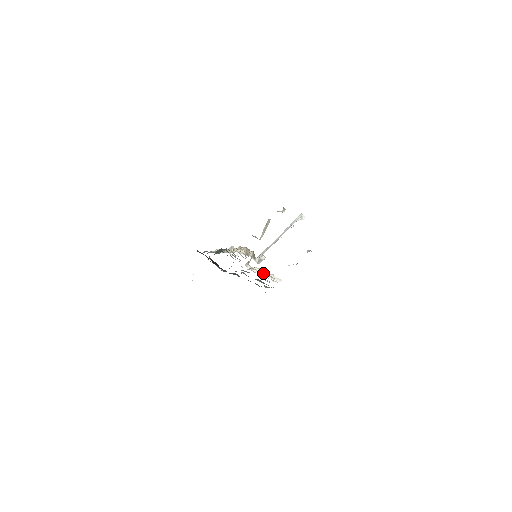
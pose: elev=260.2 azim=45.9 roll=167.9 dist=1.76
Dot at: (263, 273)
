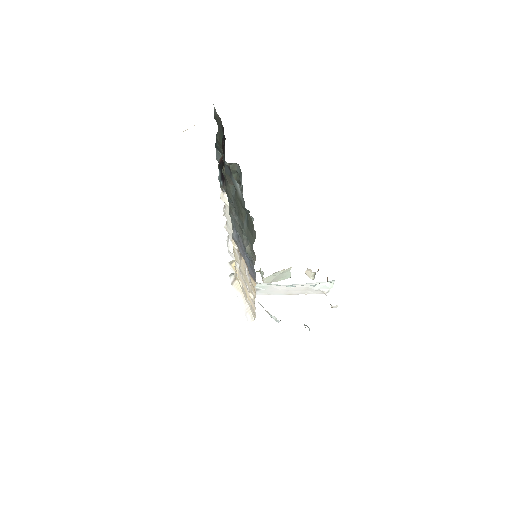
Dot at: (241, 296)
